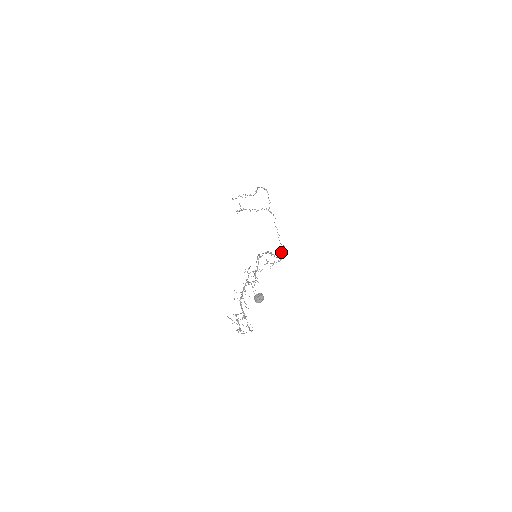
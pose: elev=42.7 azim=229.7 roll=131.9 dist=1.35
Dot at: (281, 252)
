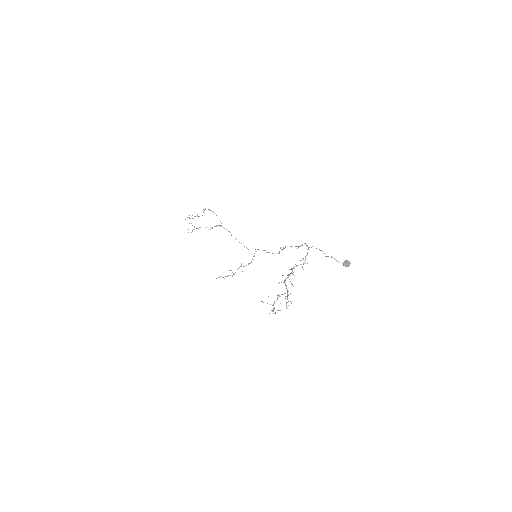
Dot at: (267, 252)
